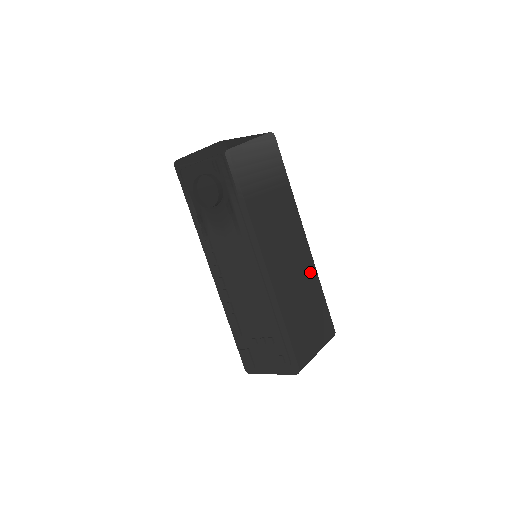
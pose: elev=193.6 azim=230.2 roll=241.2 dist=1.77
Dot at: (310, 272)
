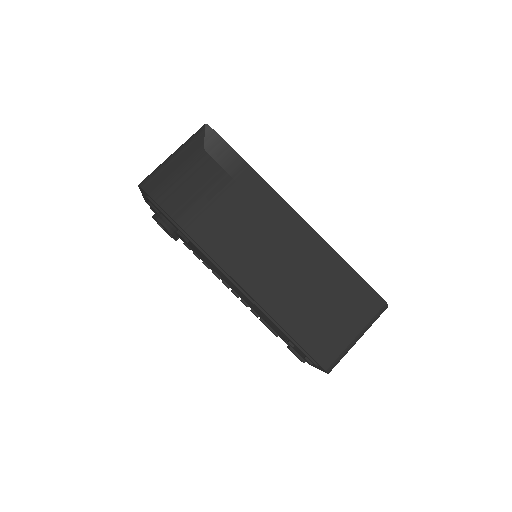
Dot at: (316, 252)
